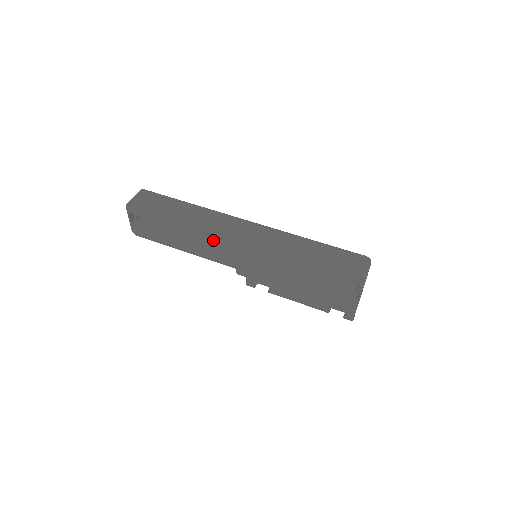
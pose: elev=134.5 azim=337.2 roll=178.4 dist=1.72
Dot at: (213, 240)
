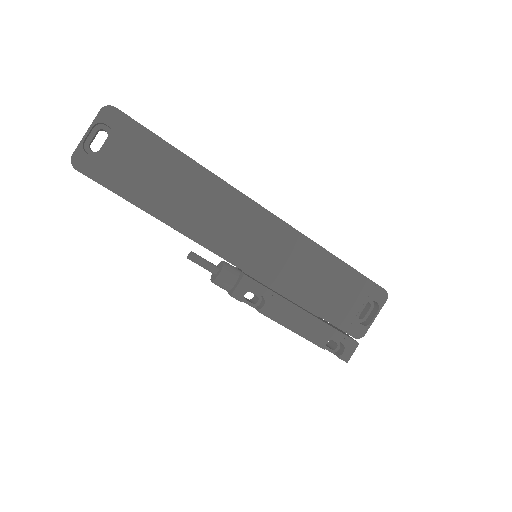
Dot at: (227, 208)
